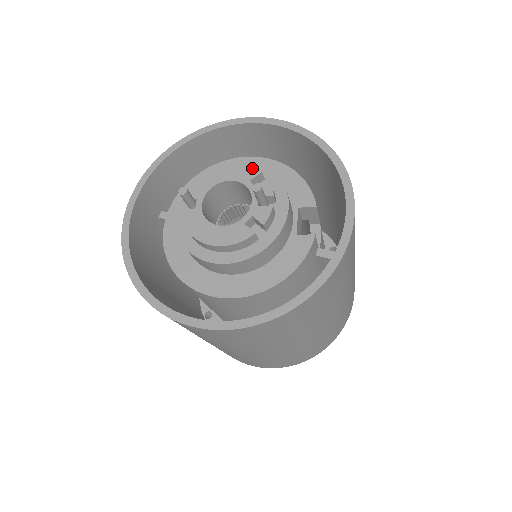
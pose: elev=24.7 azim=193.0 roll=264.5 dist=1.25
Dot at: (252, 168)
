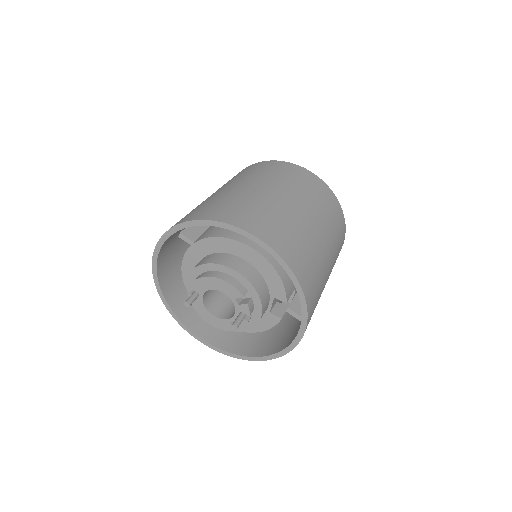
Dot at: (237, 291)
